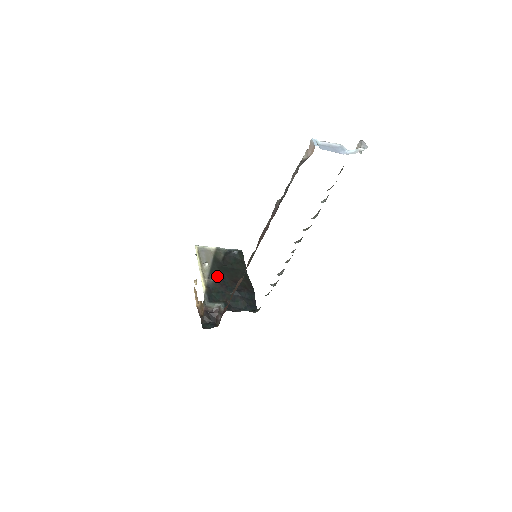
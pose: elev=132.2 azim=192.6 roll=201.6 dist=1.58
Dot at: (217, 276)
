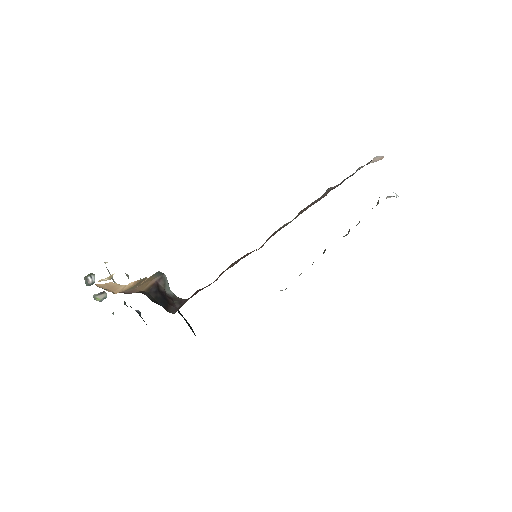
Dot at: occluded
